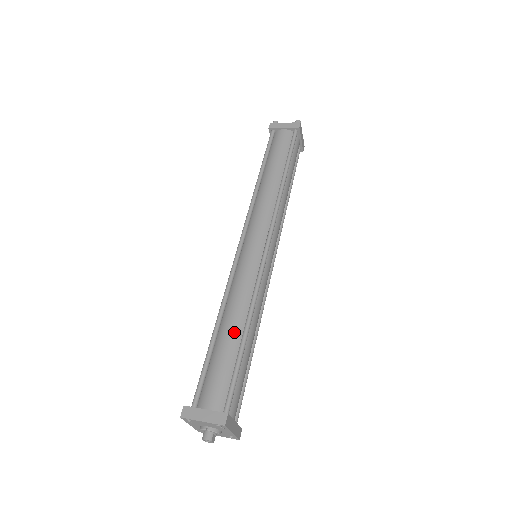
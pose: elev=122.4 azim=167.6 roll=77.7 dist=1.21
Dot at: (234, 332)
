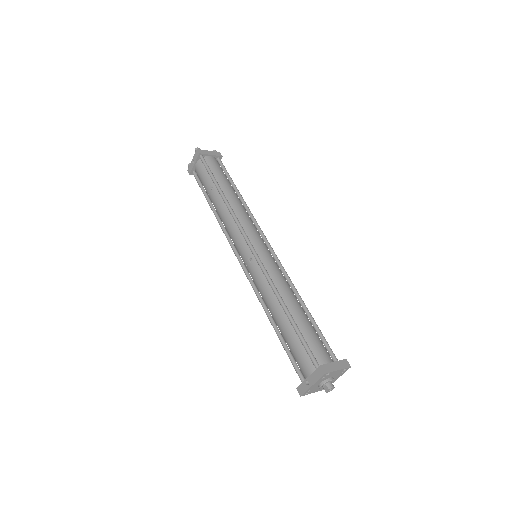
Dot at: (301, 309)
